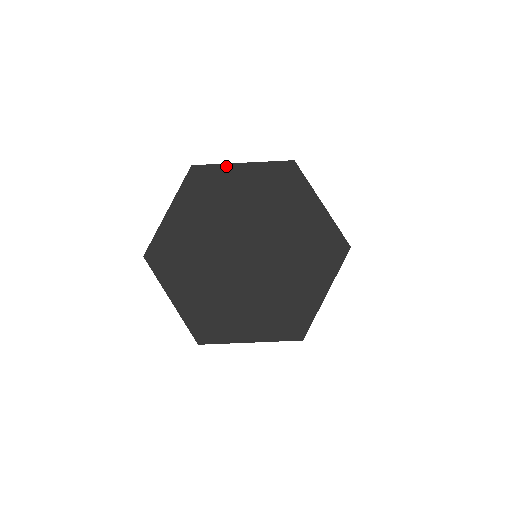
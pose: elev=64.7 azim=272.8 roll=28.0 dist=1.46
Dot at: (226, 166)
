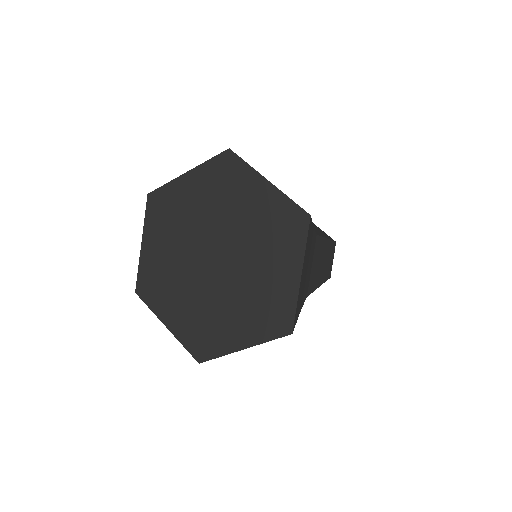
Dot at: (174, 182)
